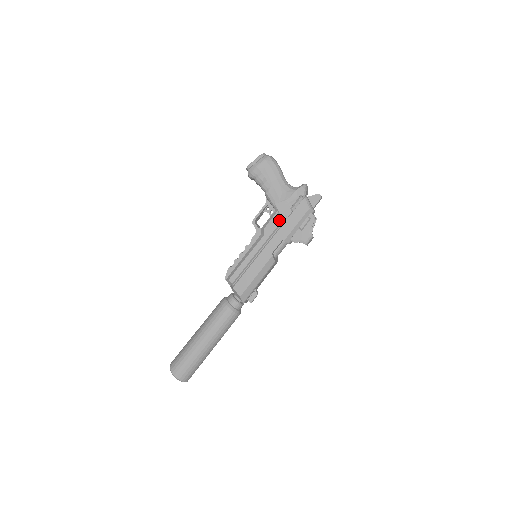
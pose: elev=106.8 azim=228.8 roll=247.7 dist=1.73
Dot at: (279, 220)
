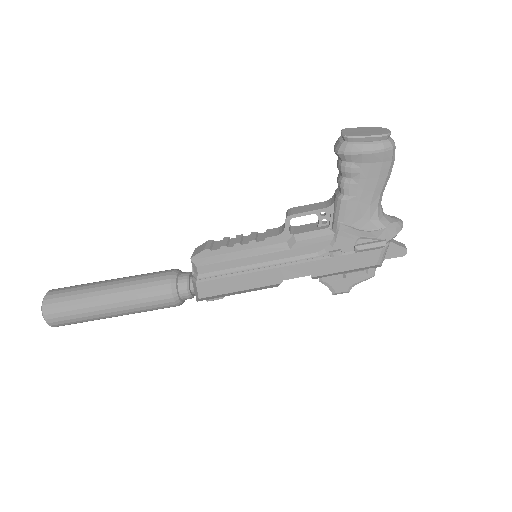
Dot at: (327, 246)
